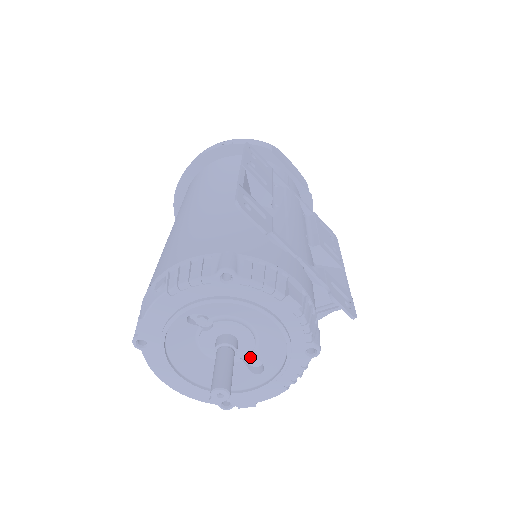
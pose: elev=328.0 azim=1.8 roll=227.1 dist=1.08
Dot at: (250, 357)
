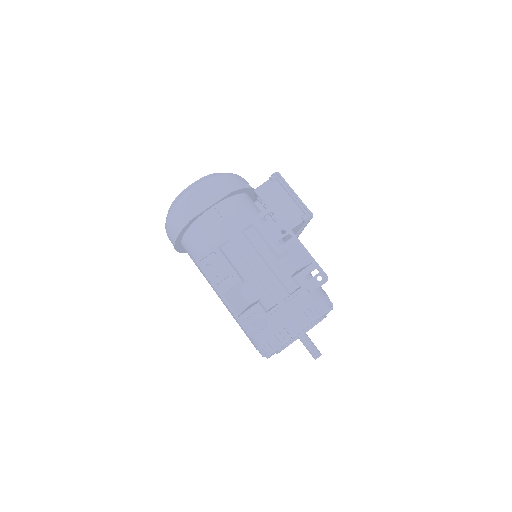
Dot at: occluded
